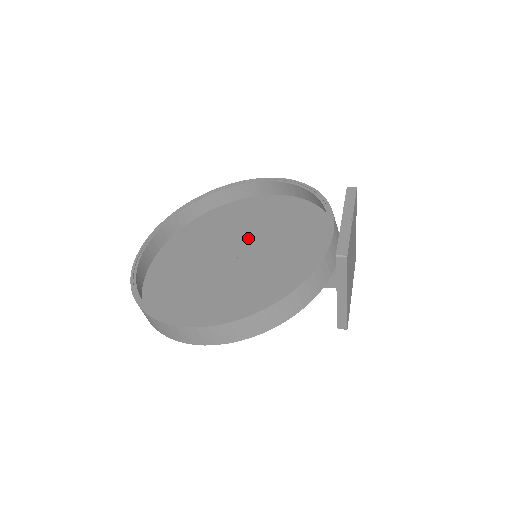
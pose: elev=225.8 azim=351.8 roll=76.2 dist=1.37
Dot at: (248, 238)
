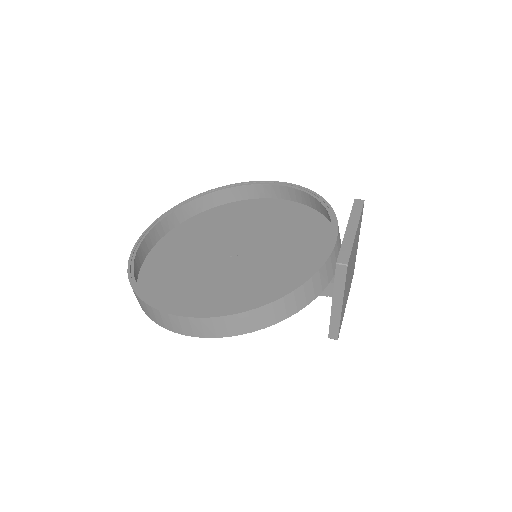
Dot at: (250, 238)
